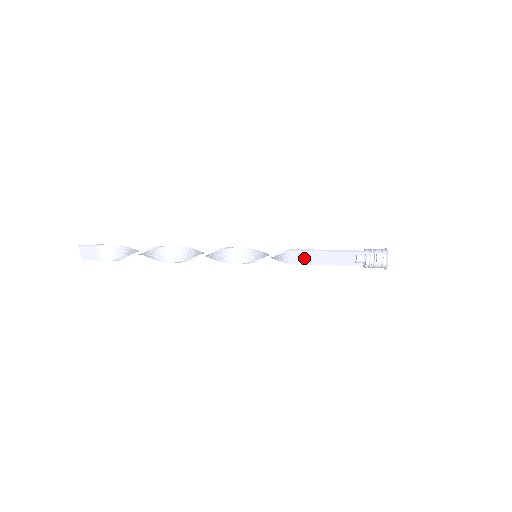
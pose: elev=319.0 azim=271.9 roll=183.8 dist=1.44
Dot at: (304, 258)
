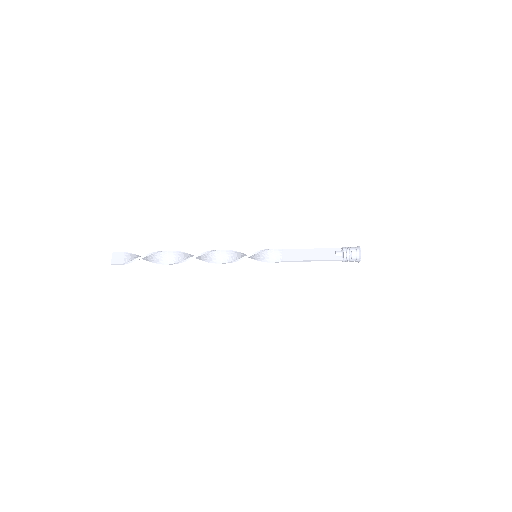
Dot at: (294, 255)
